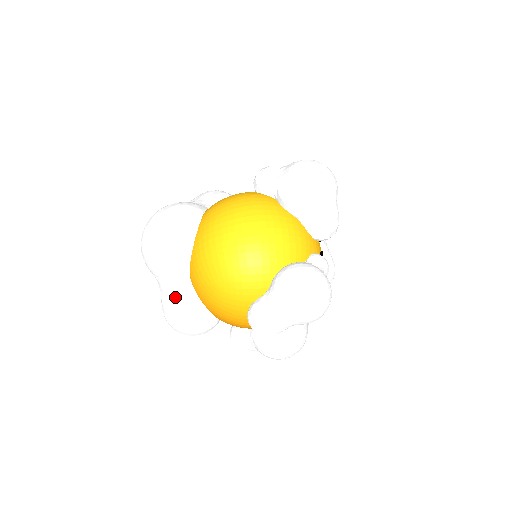
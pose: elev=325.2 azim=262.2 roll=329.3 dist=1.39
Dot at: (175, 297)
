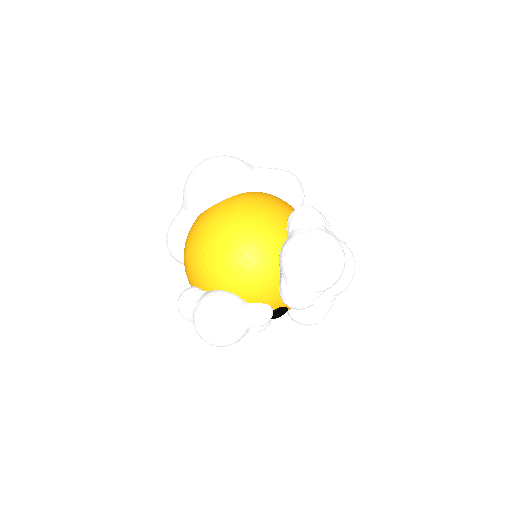
Dot at: (177, 225)
